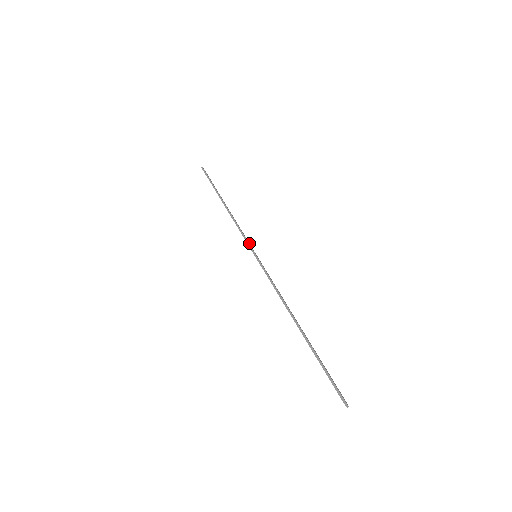
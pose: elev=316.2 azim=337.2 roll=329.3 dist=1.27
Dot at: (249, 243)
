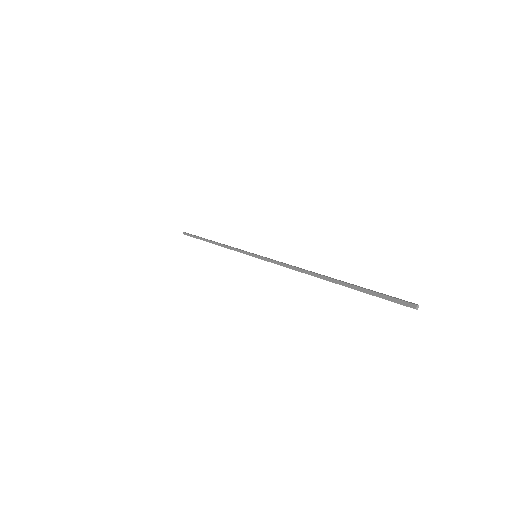
Dot at: (246, 253)
